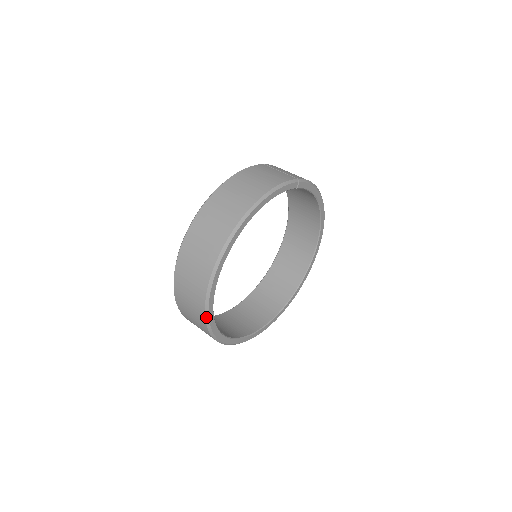
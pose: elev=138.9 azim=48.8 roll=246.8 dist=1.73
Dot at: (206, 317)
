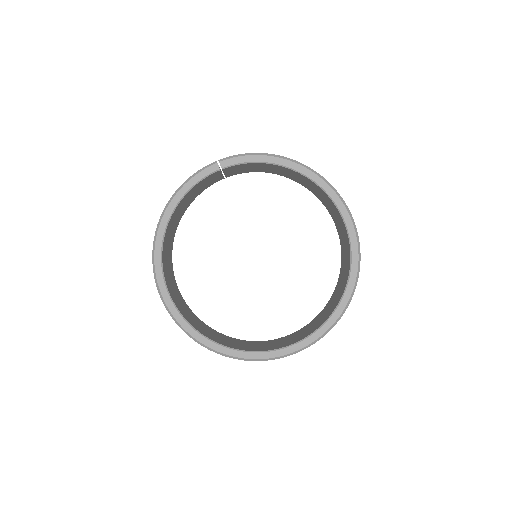
Dot at: (182, 329)
